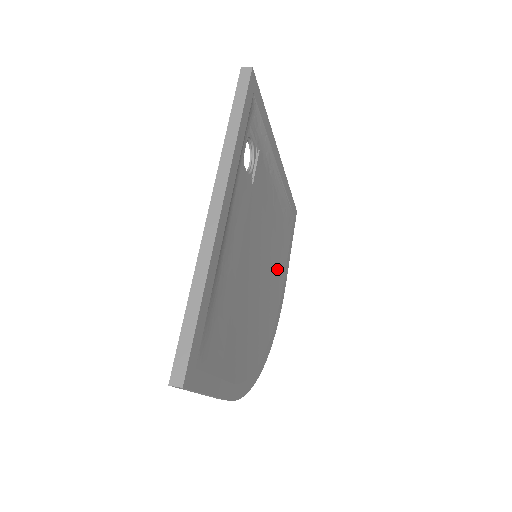
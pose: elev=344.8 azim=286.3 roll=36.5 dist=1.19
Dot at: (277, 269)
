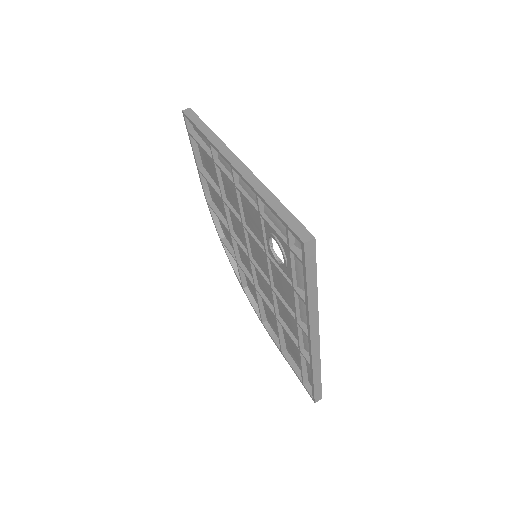
Dot at: occluded
